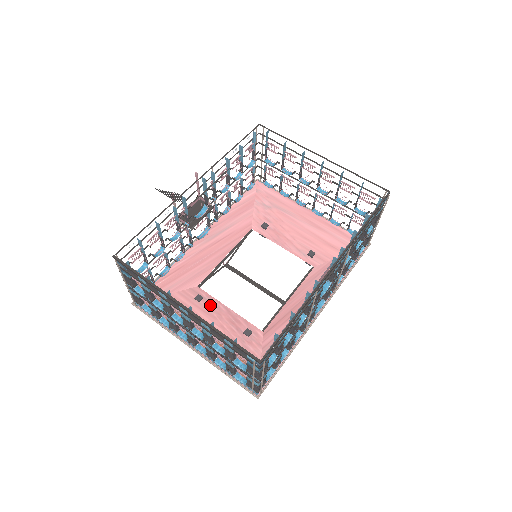
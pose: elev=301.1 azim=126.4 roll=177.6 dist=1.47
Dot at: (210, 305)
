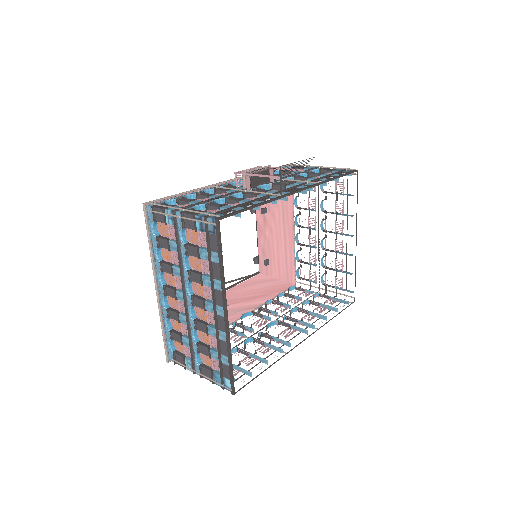
Dot at: occluded
